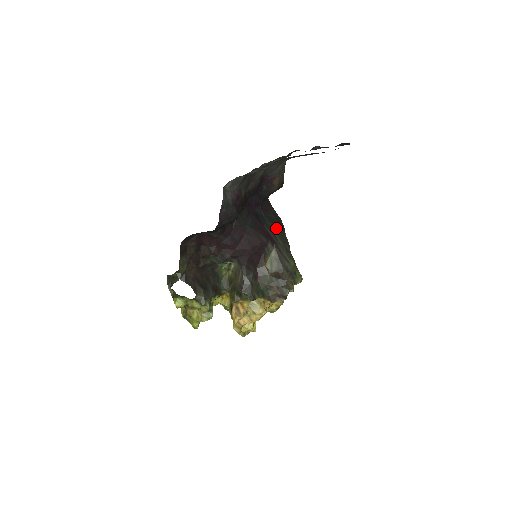
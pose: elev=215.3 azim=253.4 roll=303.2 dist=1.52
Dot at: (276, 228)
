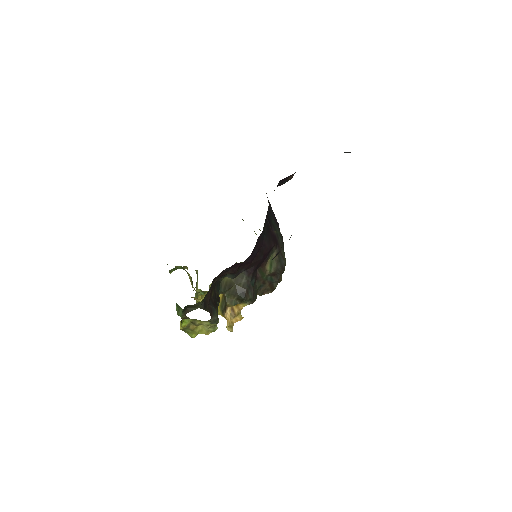
Dot at: (276, 223)
